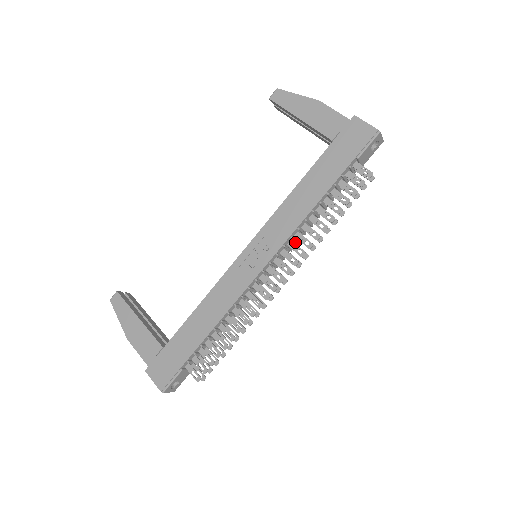
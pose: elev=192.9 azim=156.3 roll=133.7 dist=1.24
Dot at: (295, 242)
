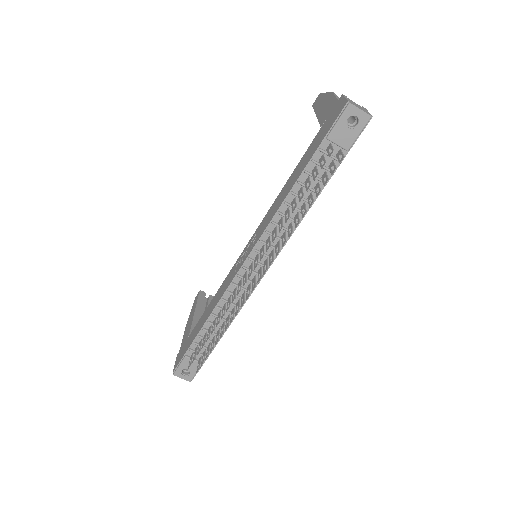
Dot at: occluded
